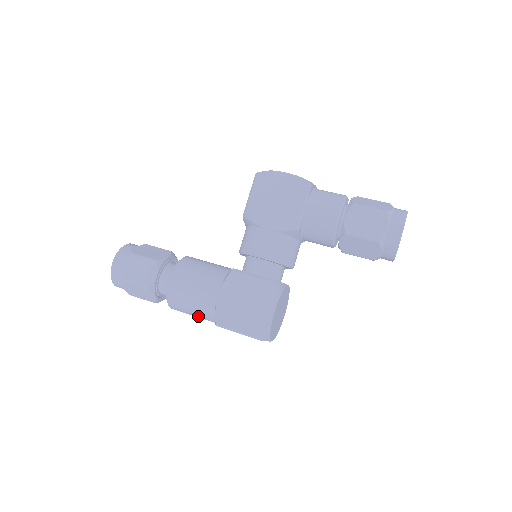
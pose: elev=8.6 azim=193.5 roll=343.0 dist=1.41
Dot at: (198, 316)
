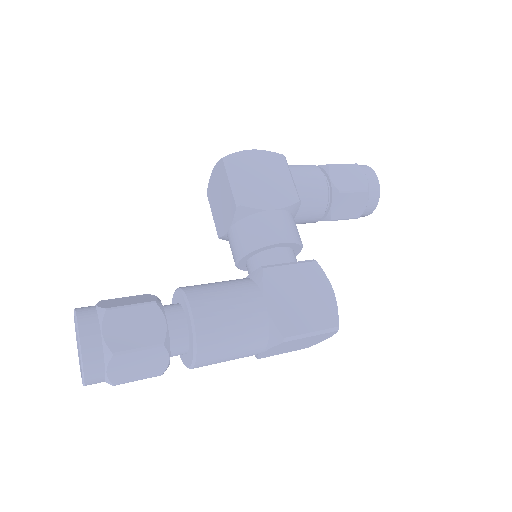
Dot at: (241, 352)
